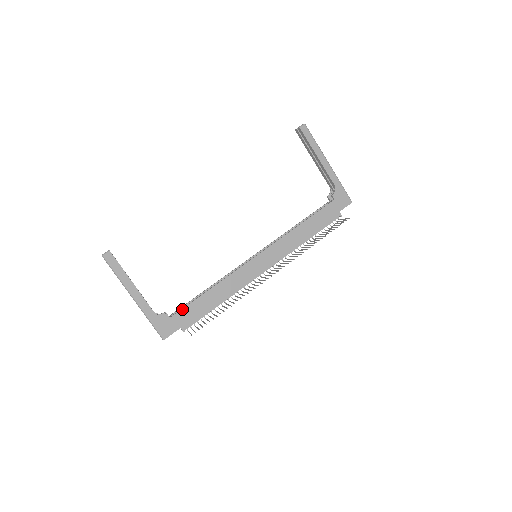
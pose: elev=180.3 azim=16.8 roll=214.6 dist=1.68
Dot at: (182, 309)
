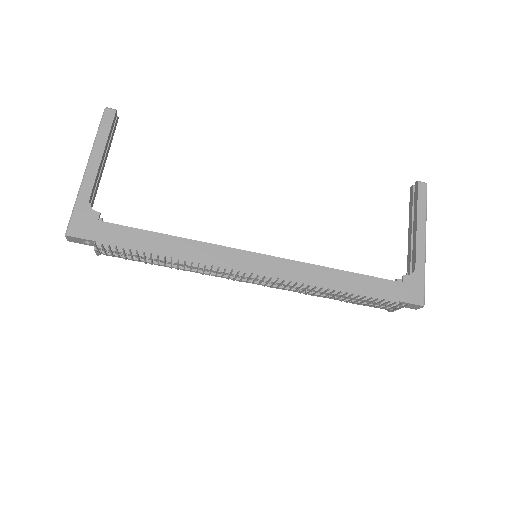
Dot at: (120, 225)
